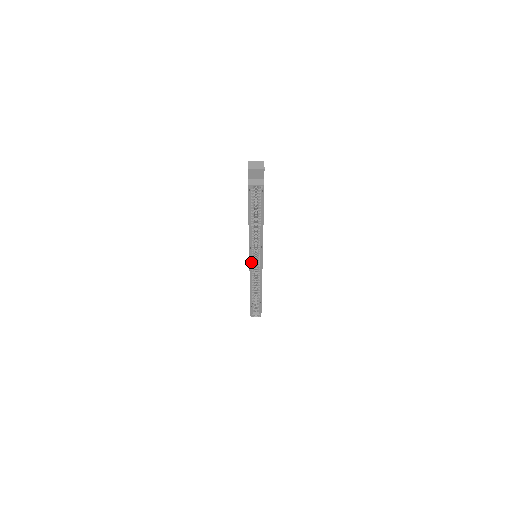
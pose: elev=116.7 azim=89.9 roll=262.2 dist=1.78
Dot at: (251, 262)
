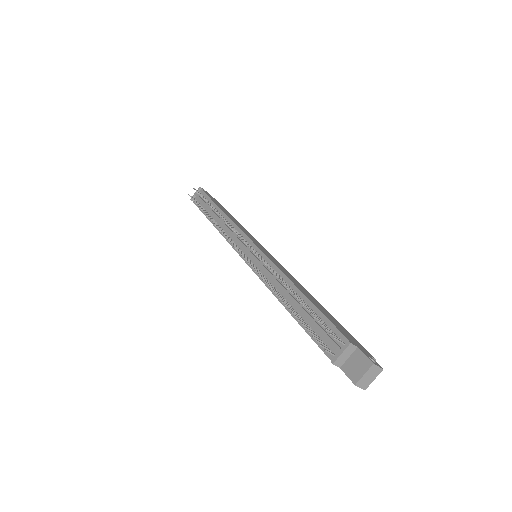
Dot at: occluded
